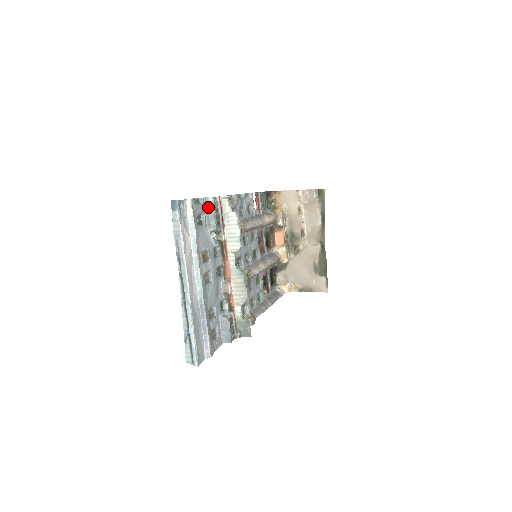
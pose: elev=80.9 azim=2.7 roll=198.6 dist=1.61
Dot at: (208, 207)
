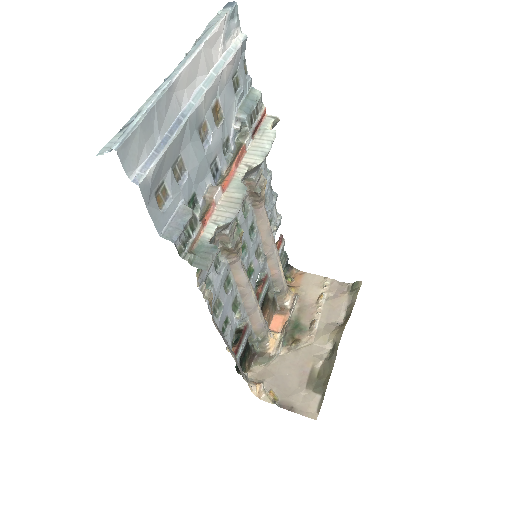
Dot at: (250, 96)
